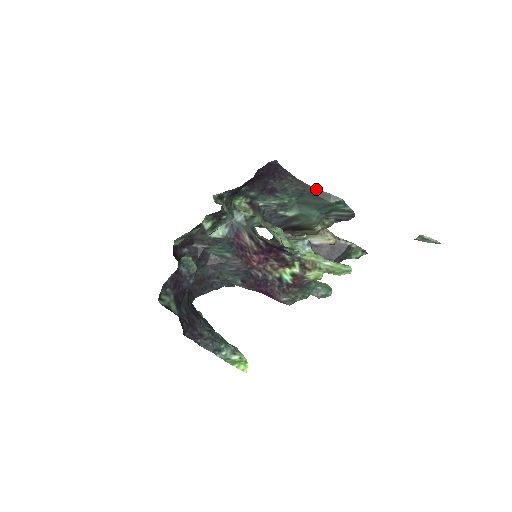
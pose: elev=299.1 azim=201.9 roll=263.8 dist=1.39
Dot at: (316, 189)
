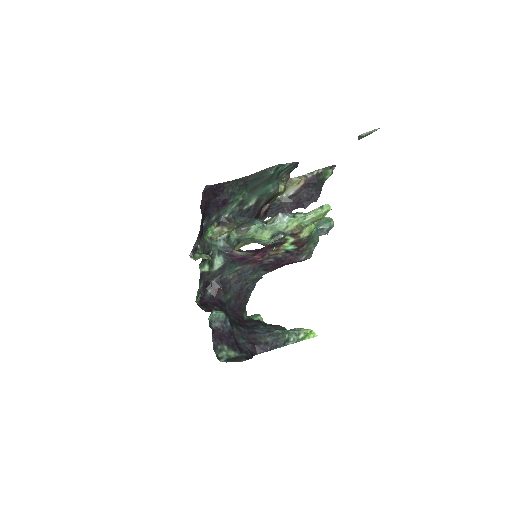
Dot at: (252, 174)
